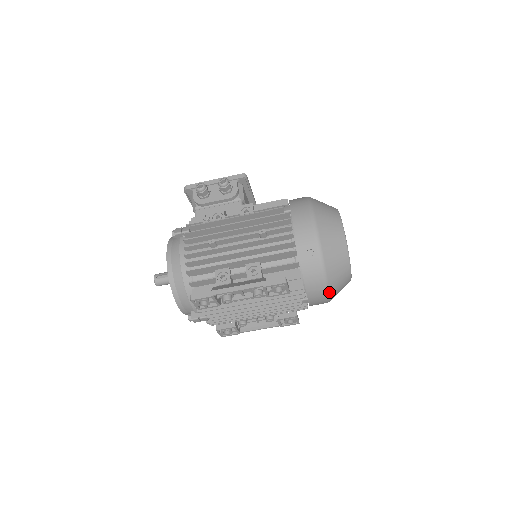
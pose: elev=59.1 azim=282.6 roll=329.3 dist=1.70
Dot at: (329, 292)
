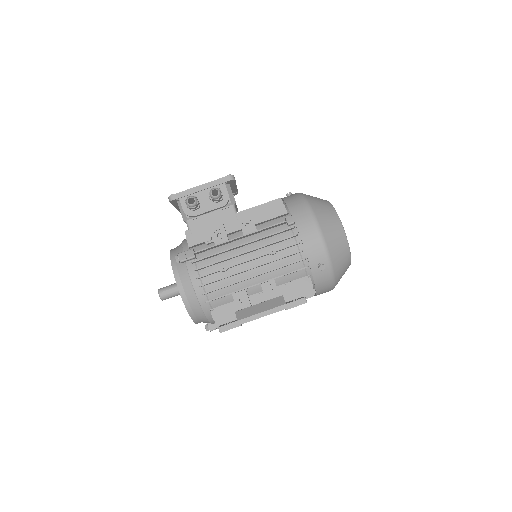
Dot at: (334, 287)
